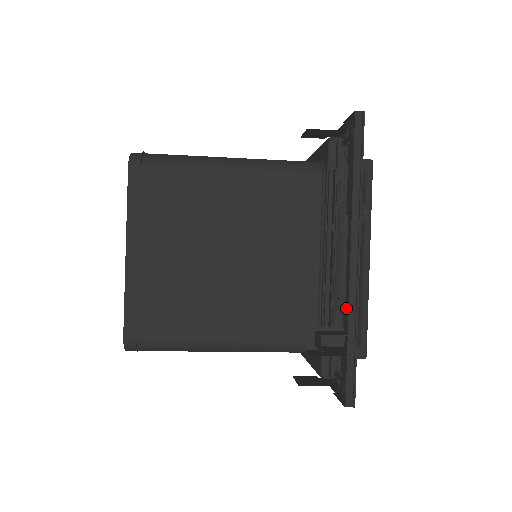
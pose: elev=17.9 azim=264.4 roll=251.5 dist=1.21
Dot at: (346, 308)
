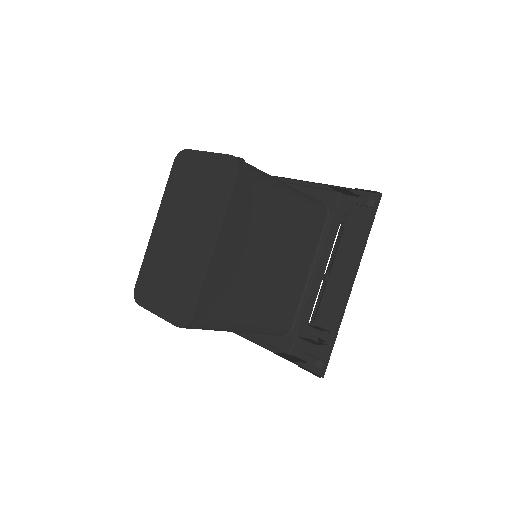
Dot at: (325, 312)
